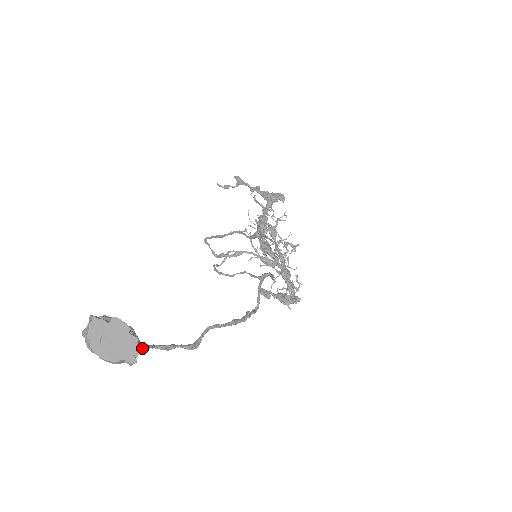
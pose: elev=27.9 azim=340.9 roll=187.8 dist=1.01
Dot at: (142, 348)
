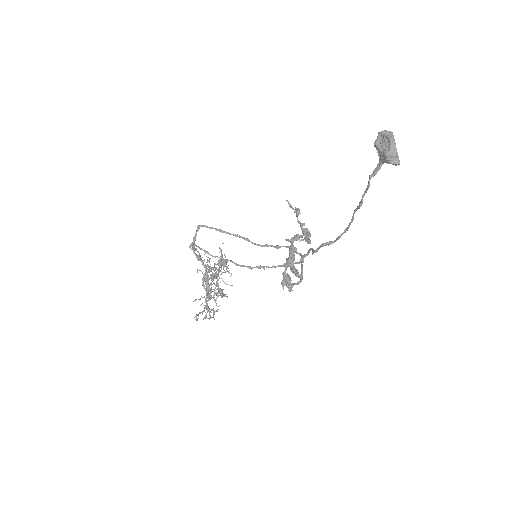
Dot at: occluded
